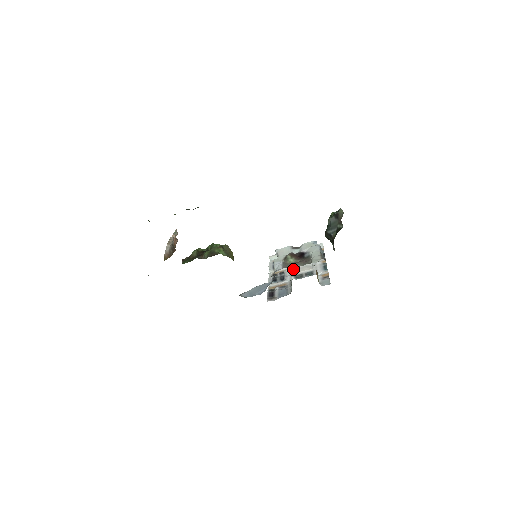
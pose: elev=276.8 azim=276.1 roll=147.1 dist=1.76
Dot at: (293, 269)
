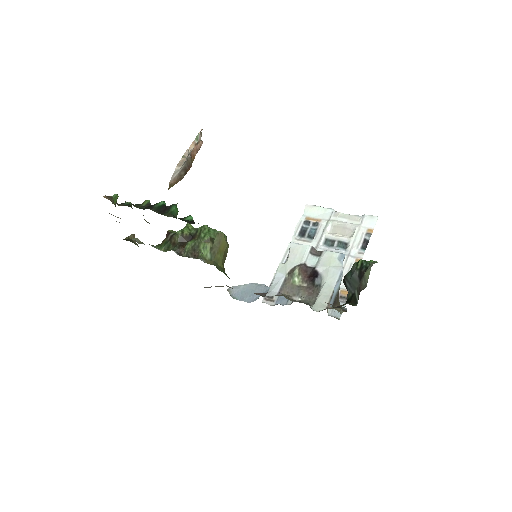
Dot at: occluded
